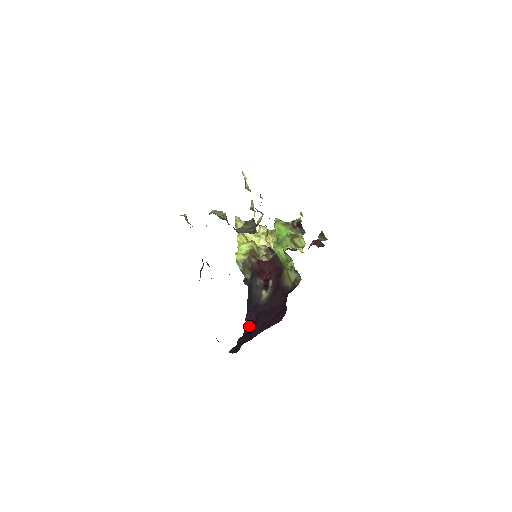
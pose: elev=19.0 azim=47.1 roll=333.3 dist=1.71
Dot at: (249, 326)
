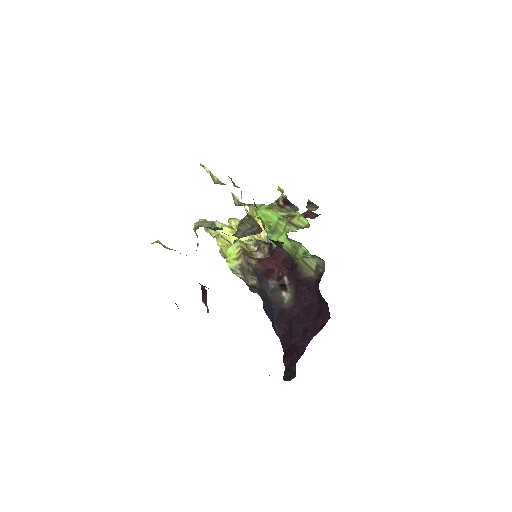
Dot at: (285, 339)
